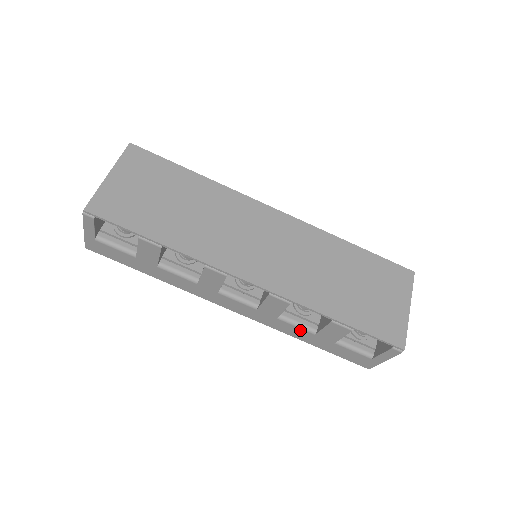
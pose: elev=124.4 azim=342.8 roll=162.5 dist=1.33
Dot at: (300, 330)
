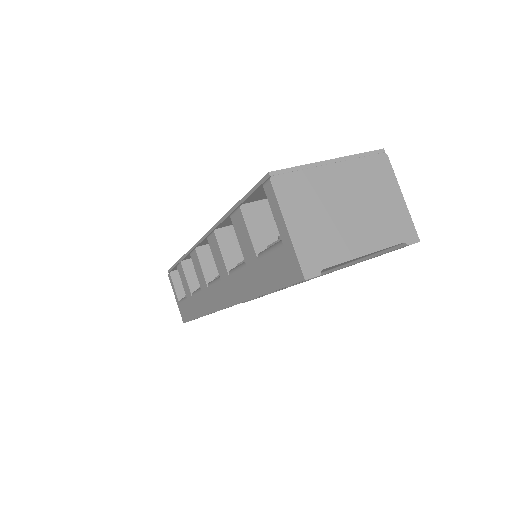
Dot at: (241, 274)
